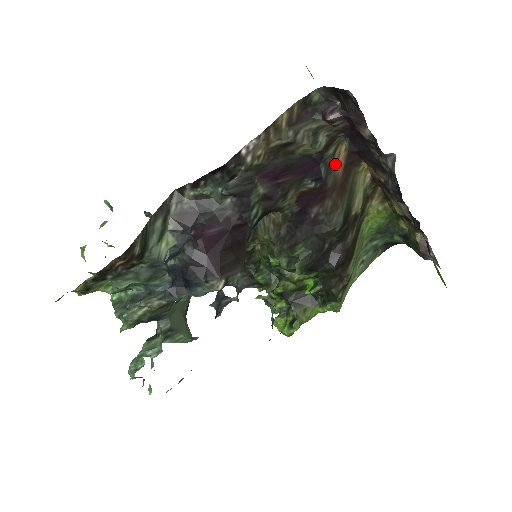
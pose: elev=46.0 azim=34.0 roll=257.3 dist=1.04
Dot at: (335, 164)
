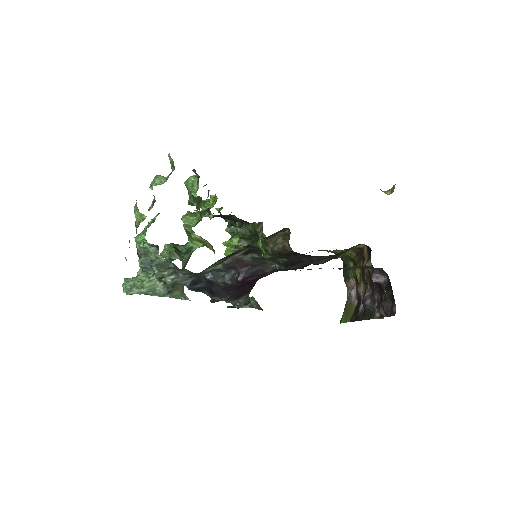
Dot at: occluded
